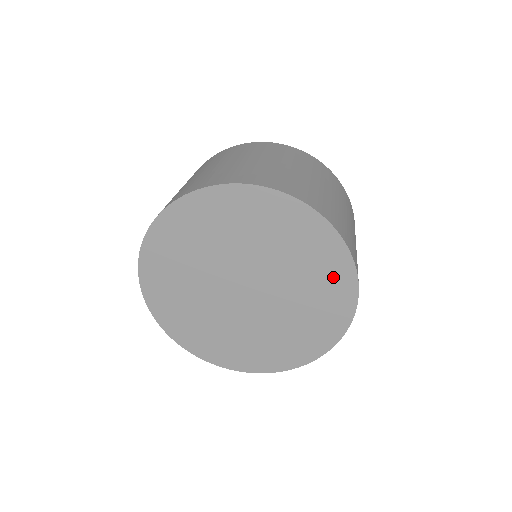
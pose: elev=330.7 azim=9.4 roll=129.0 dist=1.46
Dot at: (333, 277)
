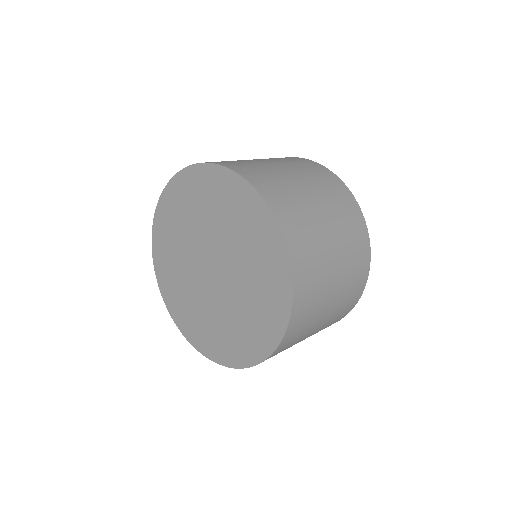
Dot at: (274, 289)
